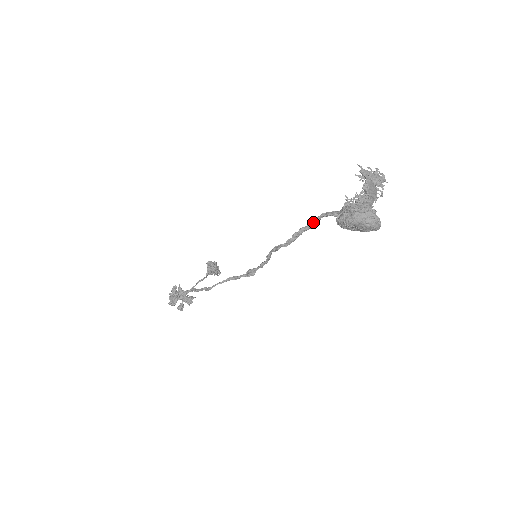
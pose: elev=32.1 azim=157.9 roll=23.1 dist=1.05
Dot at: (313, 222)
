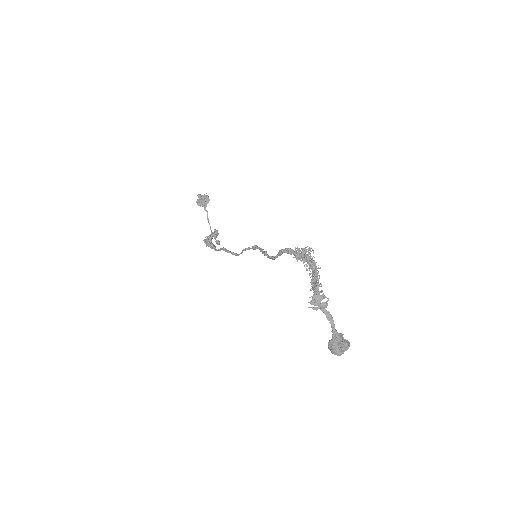
Dot at: occluded
